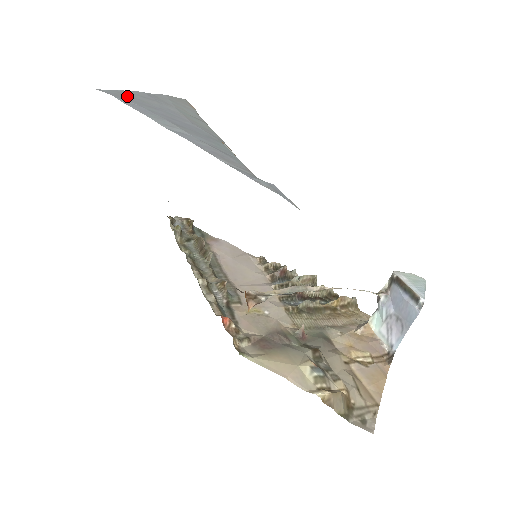
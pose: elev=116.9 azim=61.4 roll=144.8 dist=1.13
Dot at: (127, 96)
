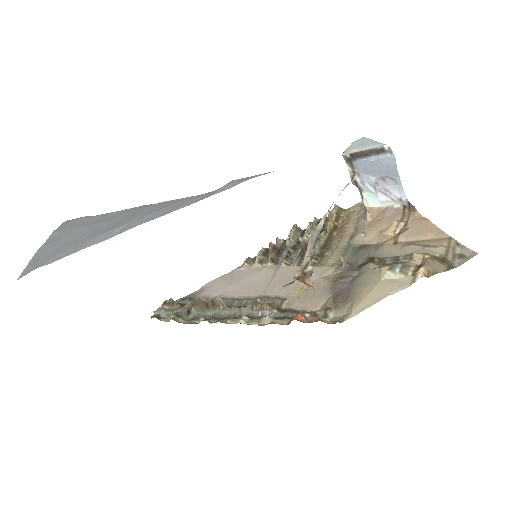
Dot at: (42, 259)
